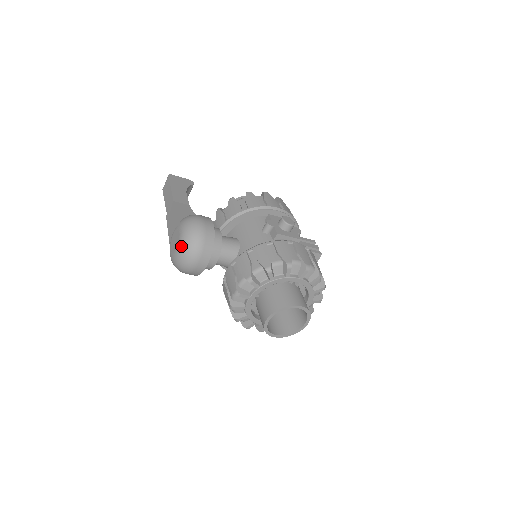
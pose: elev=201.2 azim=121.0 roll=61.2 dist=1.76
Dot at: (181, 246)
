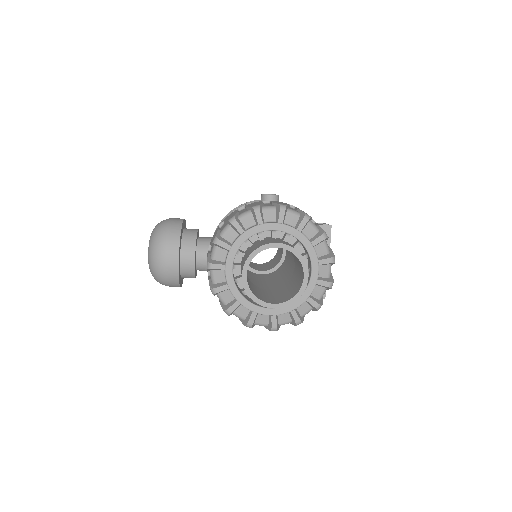
Dot at: (149, 245)
